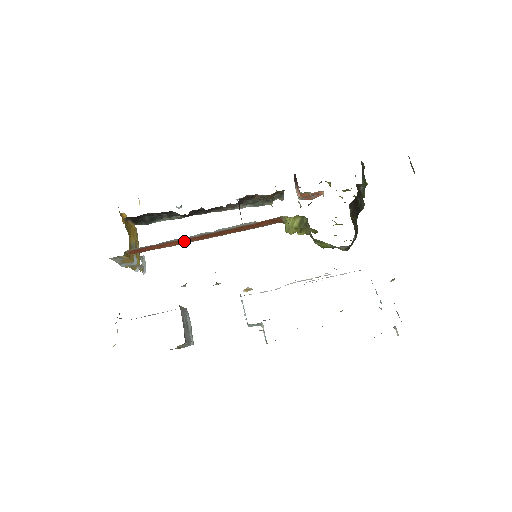
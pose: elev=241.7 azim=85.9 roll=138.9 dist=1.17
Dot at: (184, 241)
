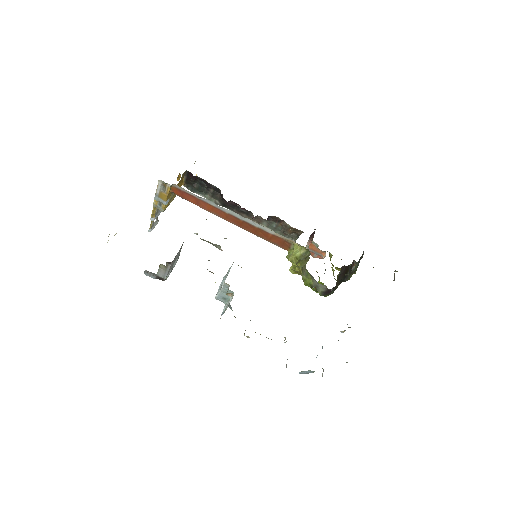
Dot at: (215, 211)
